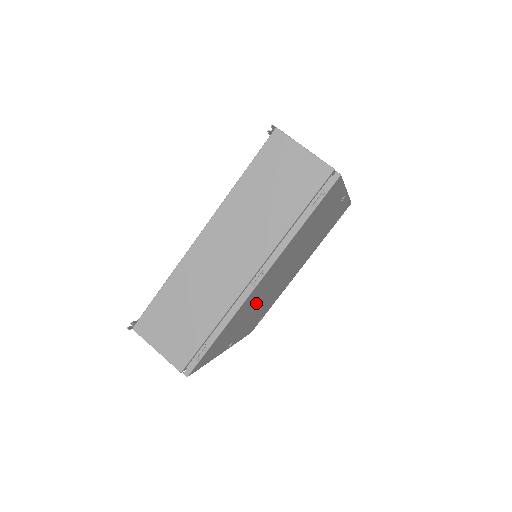
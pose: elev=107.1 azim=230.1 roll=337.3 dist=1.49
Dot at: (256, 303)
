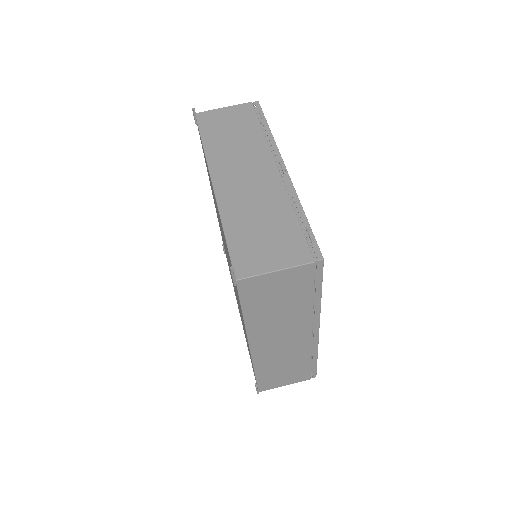
Dot at: occluded
